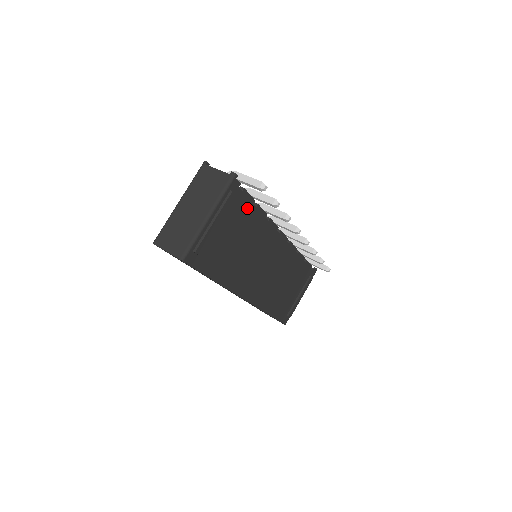
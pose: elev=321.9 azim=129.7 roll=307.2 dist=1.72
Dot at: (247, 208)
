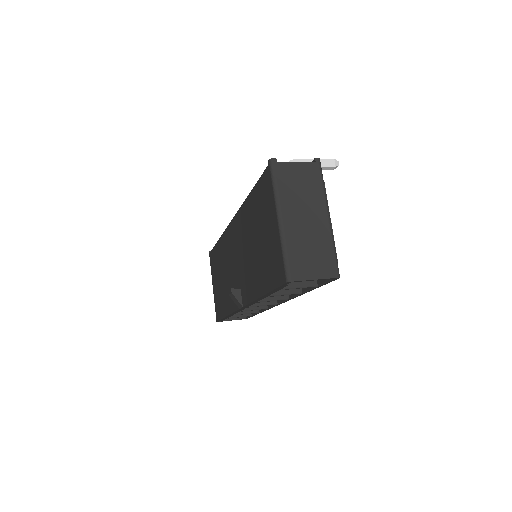
Dot at: occluded
